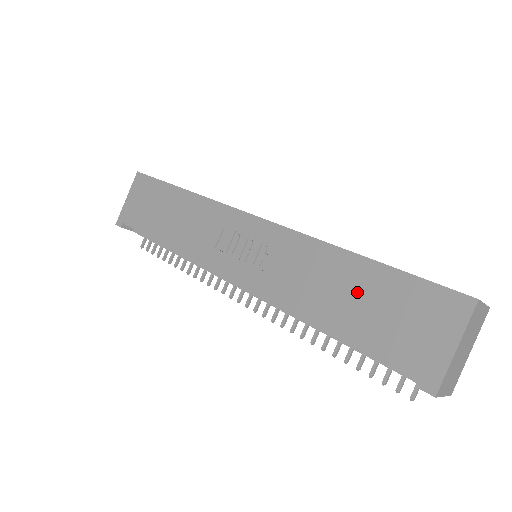
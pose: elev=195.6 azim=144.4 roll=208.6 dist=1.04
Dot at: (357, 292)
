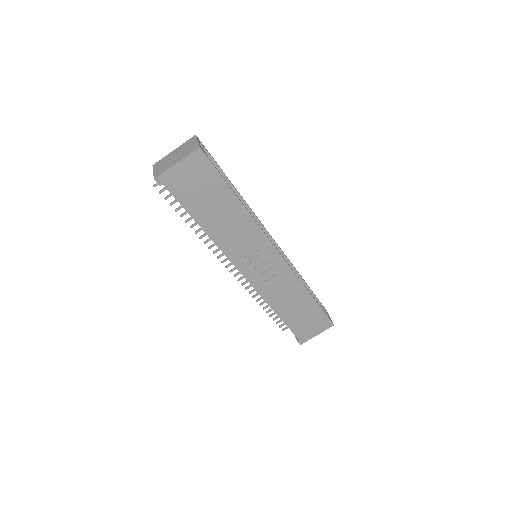
Dot at: (301, 308)
